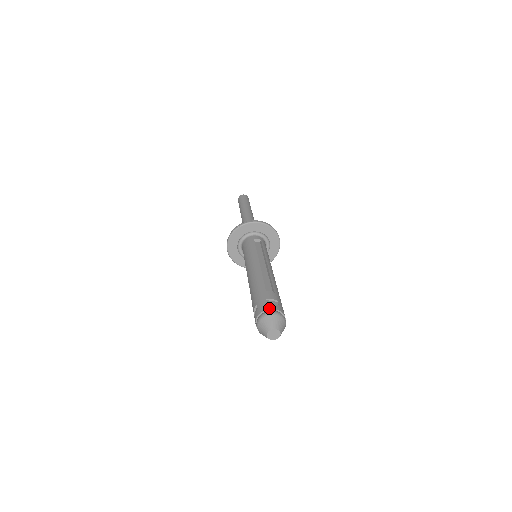
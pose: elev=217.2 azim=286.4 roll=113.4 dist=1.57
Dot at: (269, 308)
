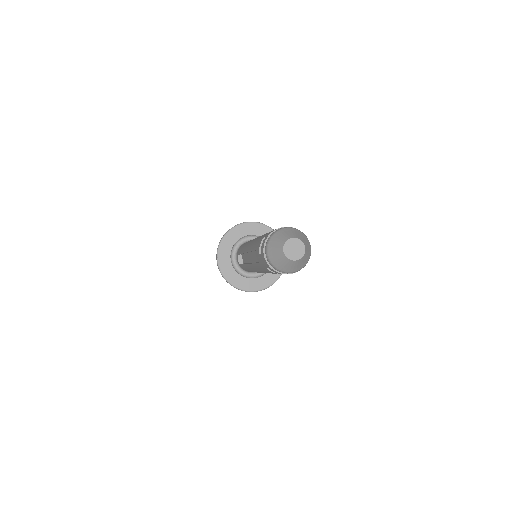
Dot at: occluded
